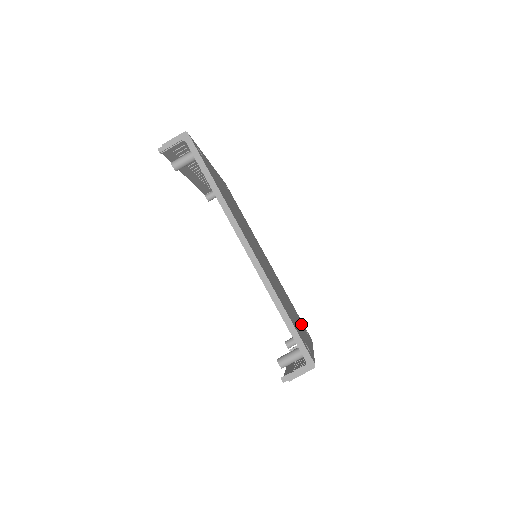
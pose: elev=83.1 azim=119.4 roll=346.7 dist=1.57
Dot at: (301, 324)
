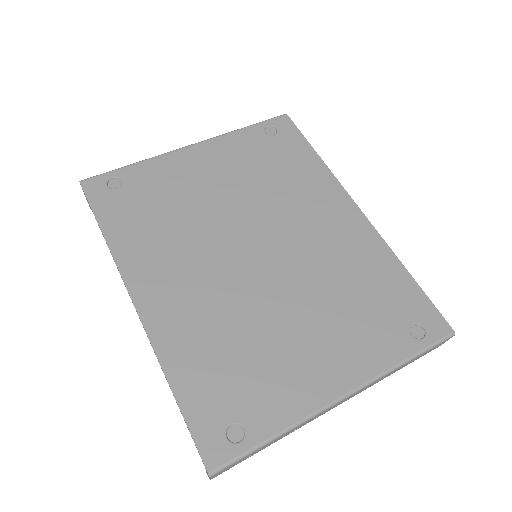
Dot at: (372, 330)
